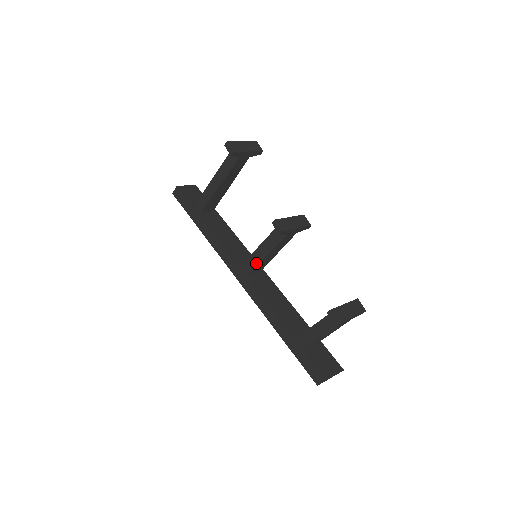
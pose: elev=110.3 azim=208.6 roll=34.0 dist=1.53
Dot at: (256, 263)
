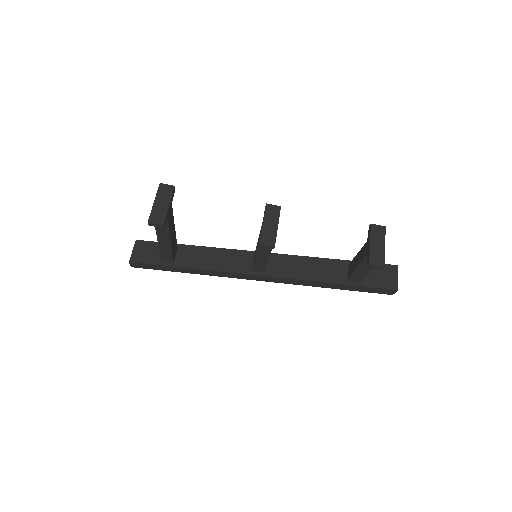
Dot at: (264, 264)
